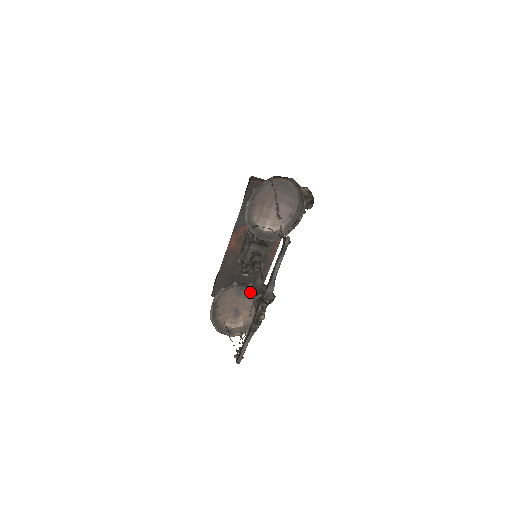
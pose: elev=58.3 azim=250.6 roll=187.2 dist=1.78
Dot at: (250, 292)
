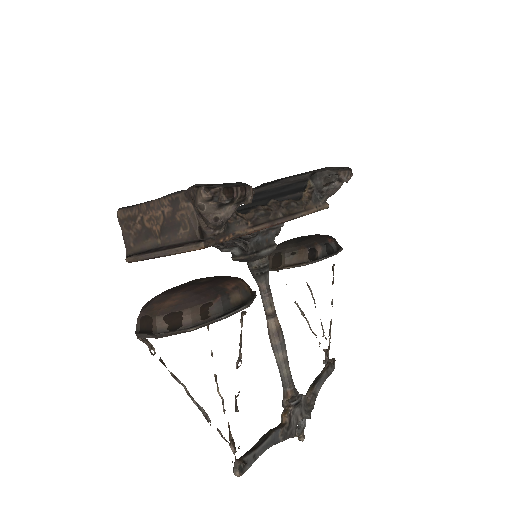
Dot at: (298, 249)
